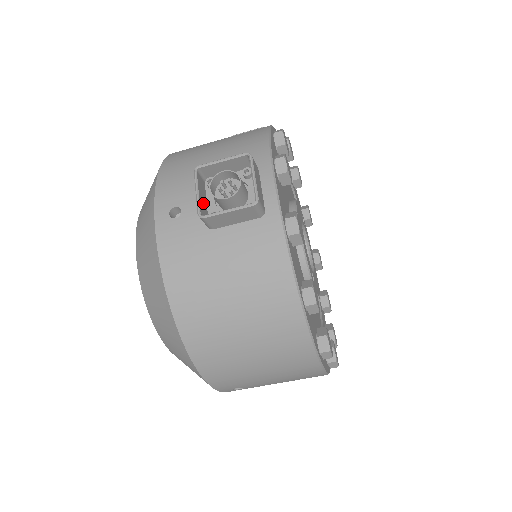
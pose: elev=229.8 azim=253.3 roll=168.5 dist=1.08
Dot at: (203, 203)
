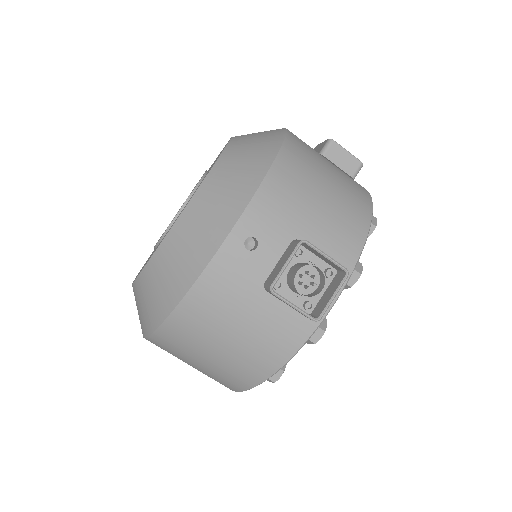
Dot at: occluded
